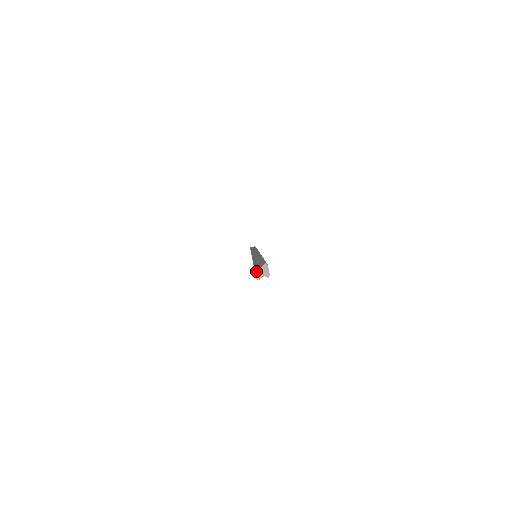
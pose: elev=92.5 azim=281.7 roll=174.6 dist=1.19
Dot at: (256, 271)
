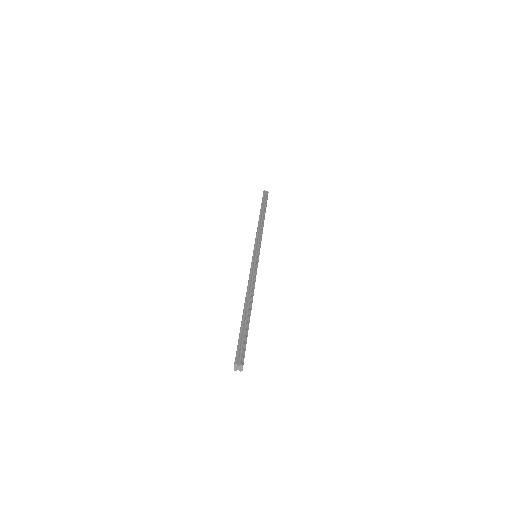
Dot at: (235, 367)
